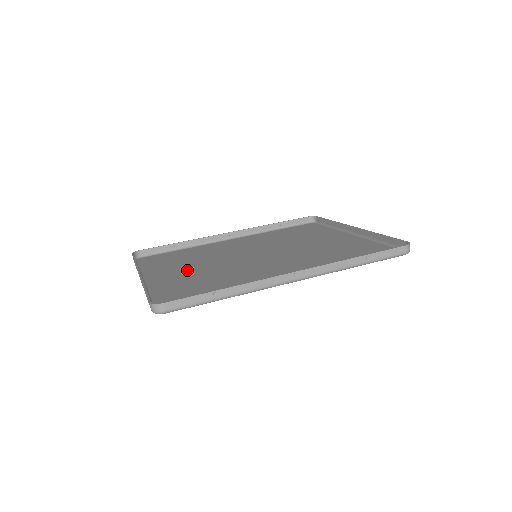
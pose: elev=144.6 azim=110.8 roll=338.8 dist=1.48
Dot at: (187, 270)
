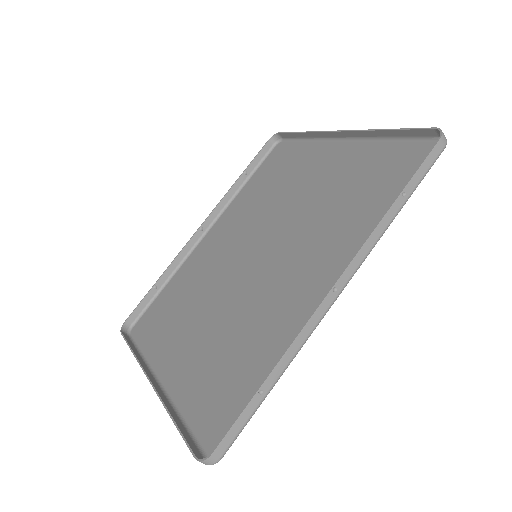
Dot at: (195, 332)
